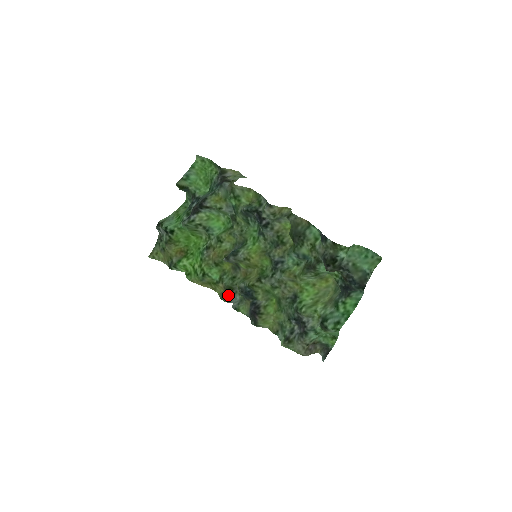
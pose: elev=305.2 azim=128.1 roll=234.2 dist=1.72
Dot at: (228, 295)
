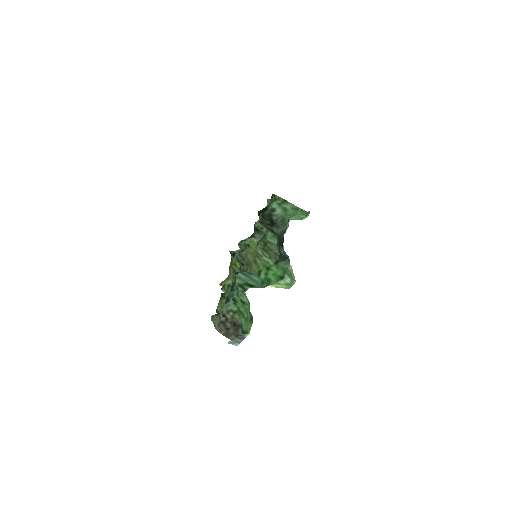
Dot at: occluded
